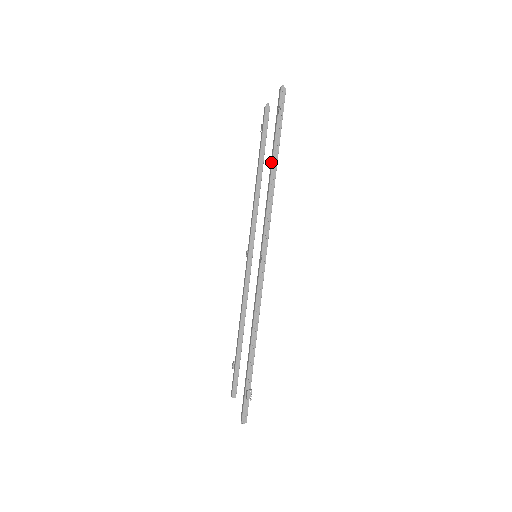
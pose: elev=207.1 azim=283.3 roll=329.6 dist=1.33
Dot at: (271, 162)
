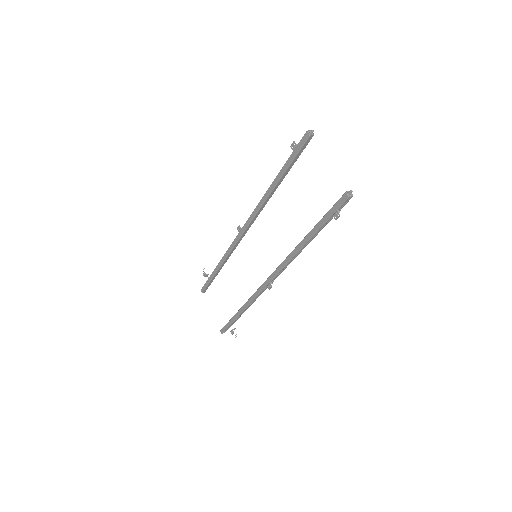
Dot at: (307, 239)
